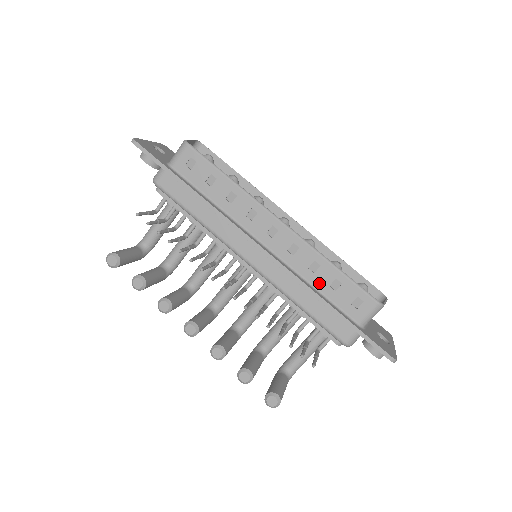
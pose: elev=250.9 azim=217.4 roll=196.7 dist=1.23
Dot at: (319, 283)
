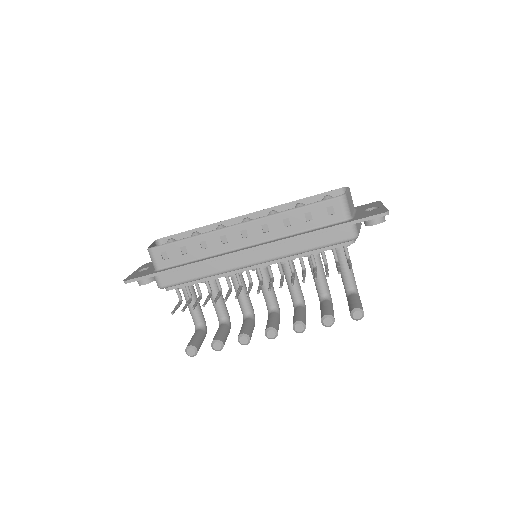
Dot at: (300, 227)
